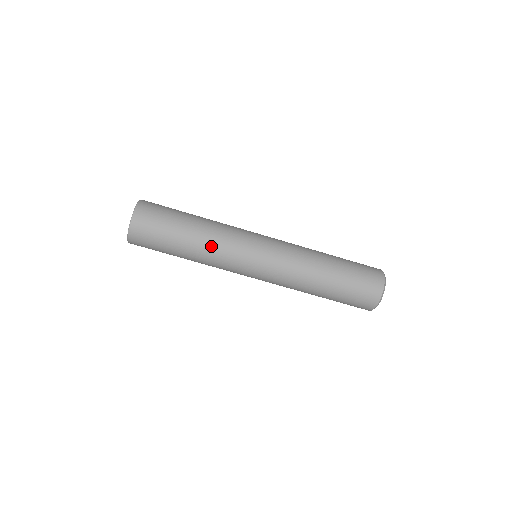
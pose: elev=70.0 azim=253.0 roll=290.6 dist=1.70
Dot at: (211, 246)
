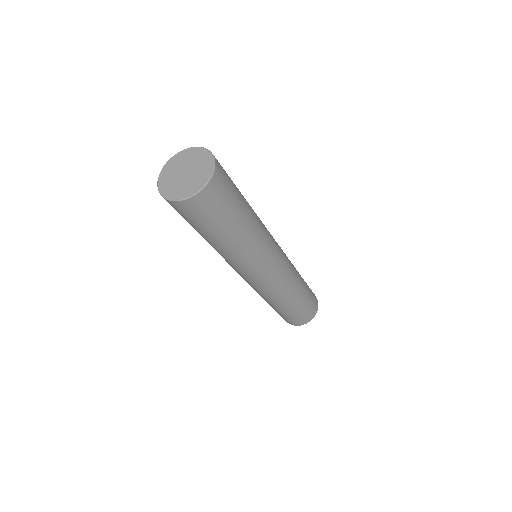
Dot at: (254, 242)
